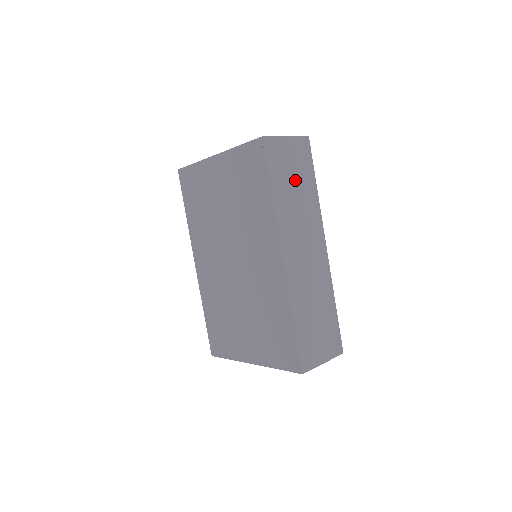
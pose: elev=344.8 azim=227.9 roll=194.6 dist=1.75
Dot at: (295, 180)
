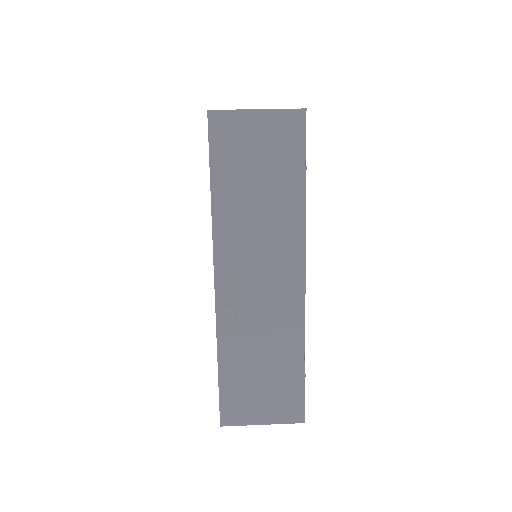
Dot at: (260, 176)
